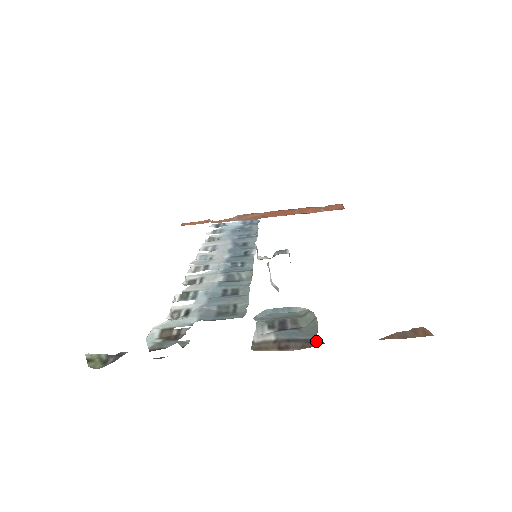
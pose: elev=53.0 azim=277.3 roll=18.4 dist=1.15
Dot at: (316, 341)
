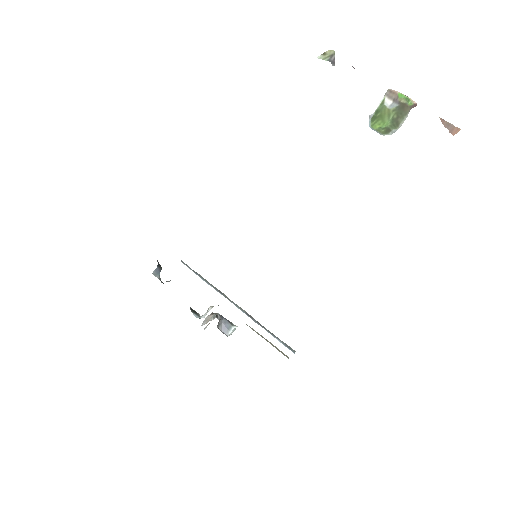
Dot at: (412, 106)
